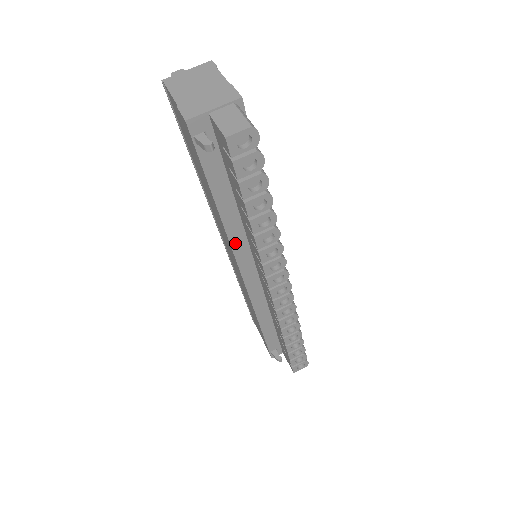
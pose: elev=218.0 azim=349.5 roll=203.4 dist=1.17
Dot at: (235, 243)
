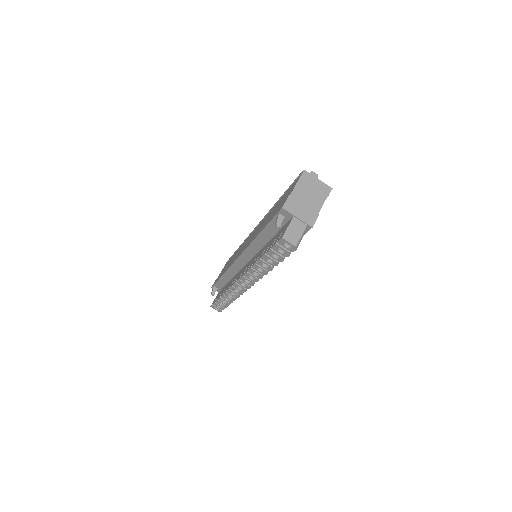
Dot at: (251, 248)
